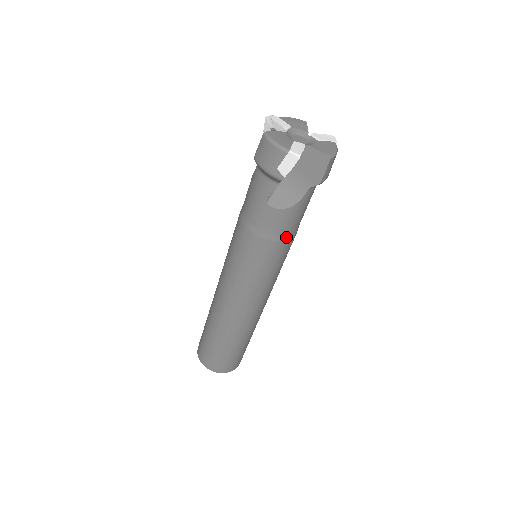
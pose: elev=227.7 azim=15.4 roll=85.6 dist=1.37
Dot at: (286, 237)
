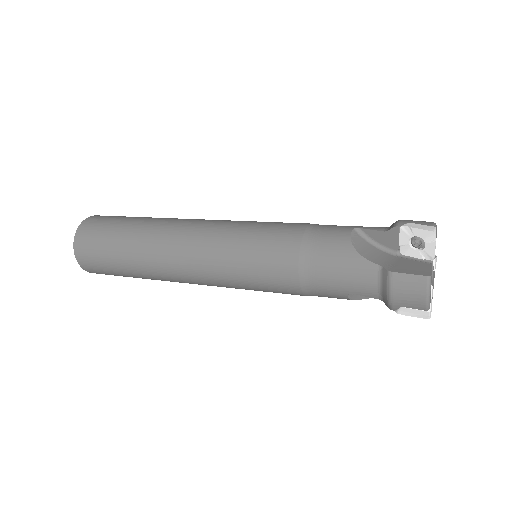
Dot at: occluded
